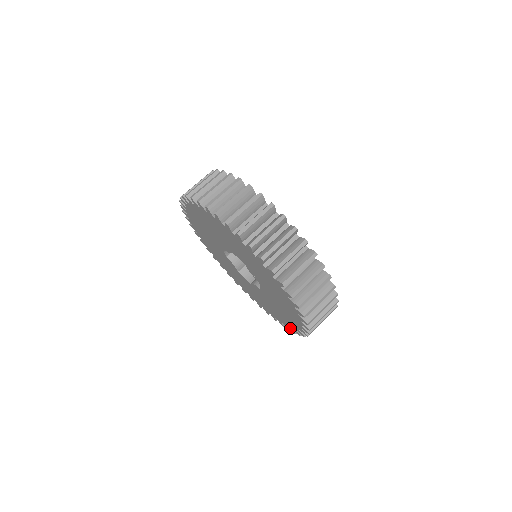
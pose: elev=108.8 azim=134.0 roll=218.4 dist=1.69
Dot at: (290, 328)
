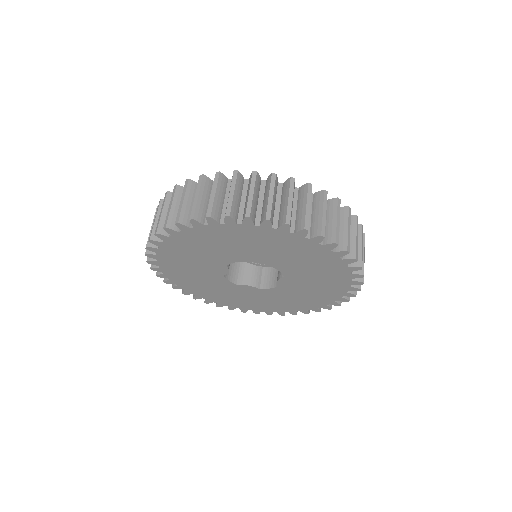
Dot at: (350, 290)
